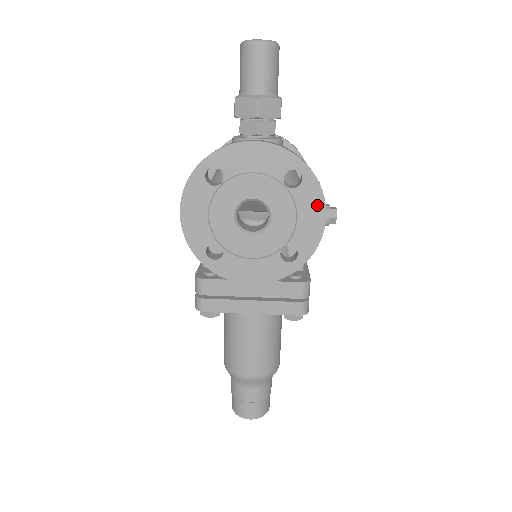
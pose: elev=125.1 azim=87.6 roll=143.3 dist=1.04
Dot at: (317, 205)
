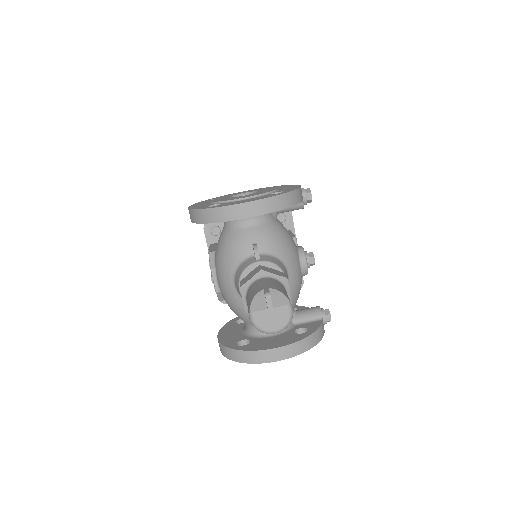
Dot at: occluded
